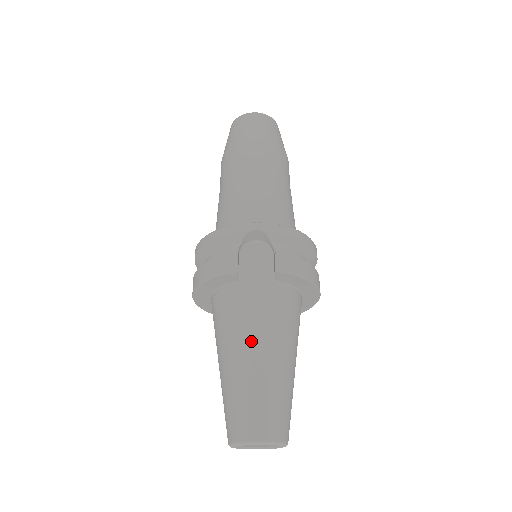
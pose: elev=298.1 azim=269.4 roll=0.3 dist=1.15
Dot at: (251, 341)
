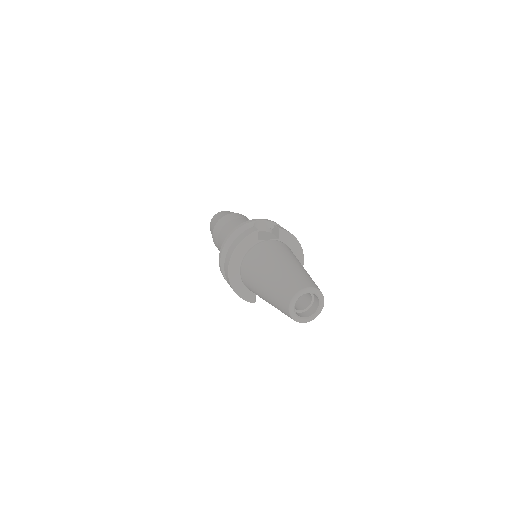
Dot at: (280, 257)
